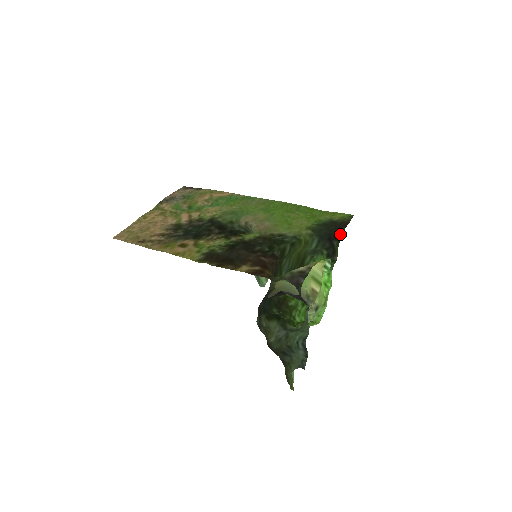
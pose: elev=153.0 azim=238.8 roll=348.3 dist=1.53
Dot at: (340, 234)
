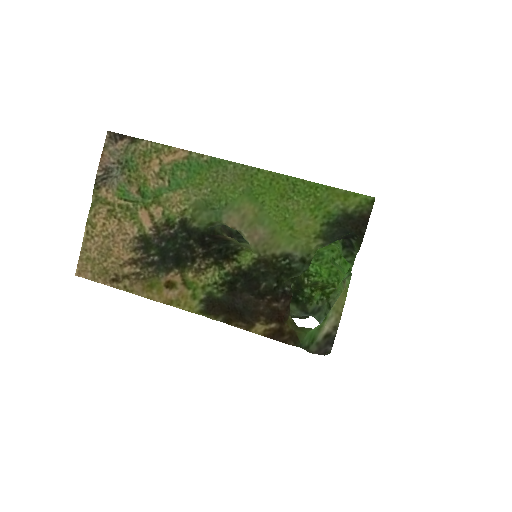
Dot at: (360, 238)
